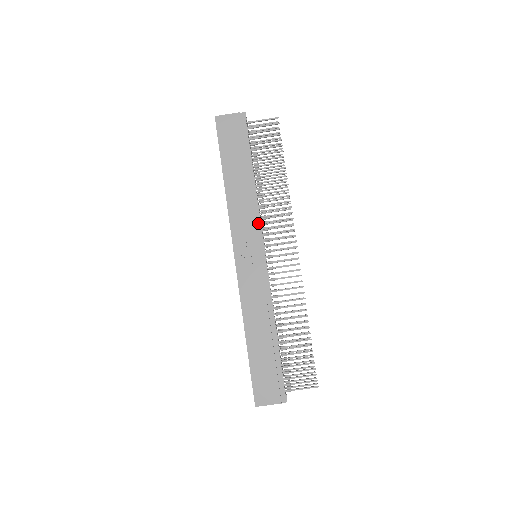
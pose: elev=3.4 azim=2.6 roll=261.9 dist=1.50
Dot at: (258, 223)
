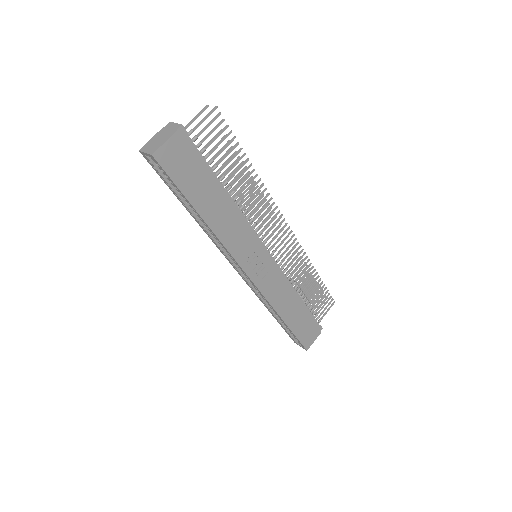
Dot at: (251, 231)
